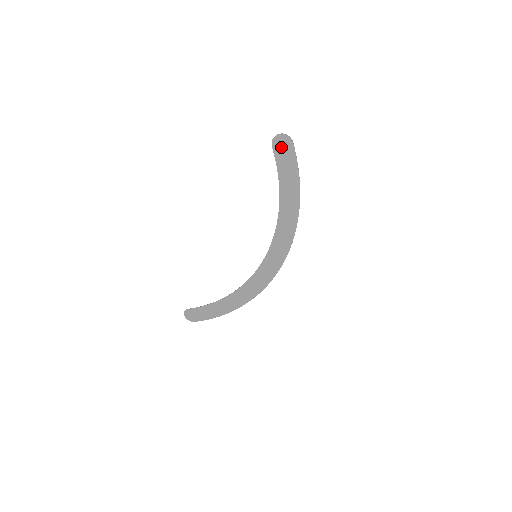
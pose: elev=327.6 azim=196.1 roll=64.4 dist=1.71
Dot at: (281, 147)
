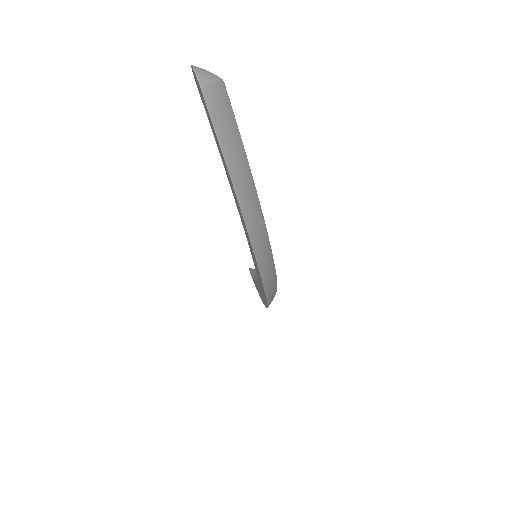
Dot at: (201, 94)
